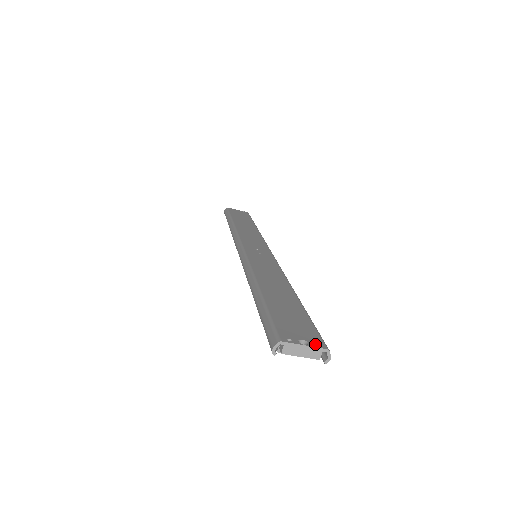
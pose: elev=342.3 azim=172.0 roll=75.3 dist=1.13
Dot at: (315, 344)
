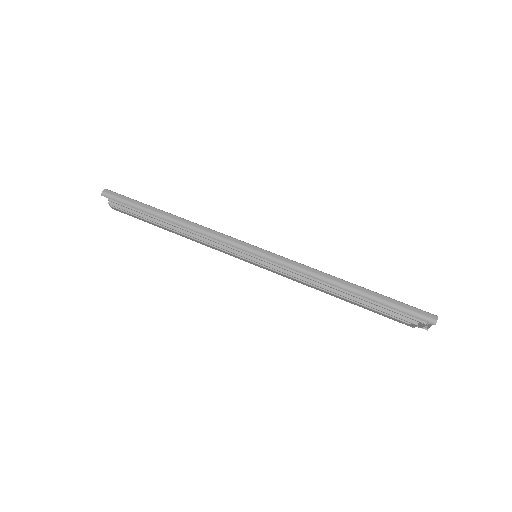
Dot at: occluded
